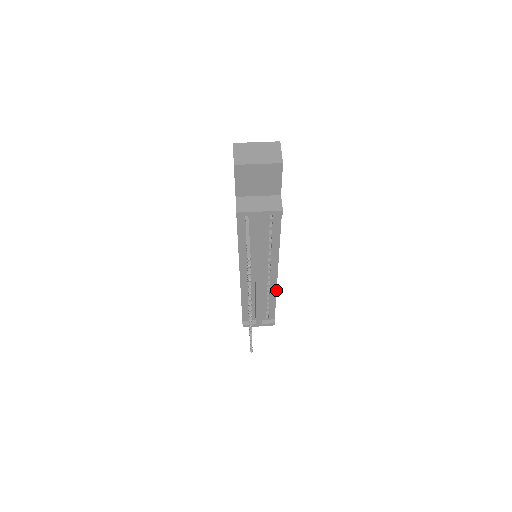
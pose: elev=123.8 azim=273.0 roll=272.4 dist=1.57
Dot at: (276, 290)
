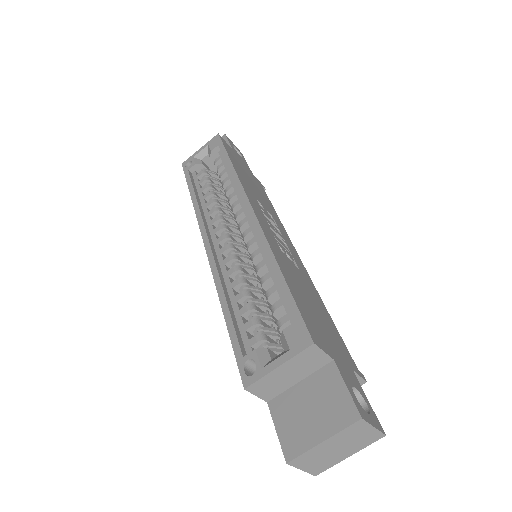
Dot at: (285, 231)
